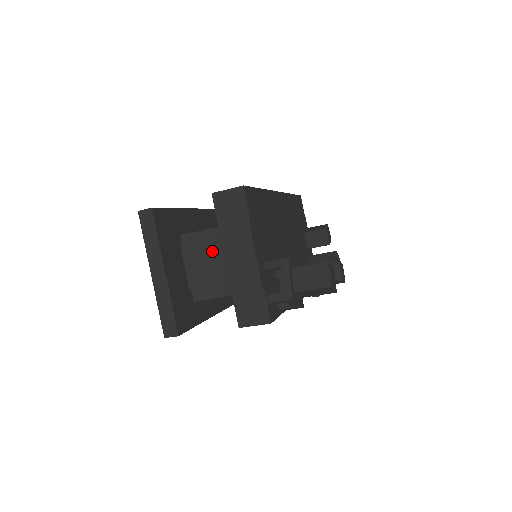
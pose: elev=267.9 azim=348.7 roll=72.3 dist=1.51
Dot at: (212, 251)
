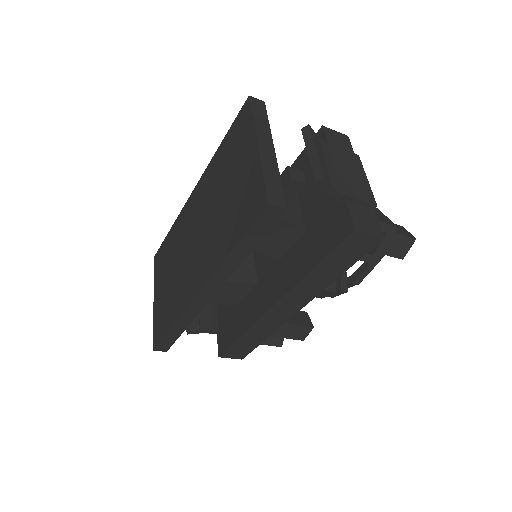
Dot at: (330, 157)
